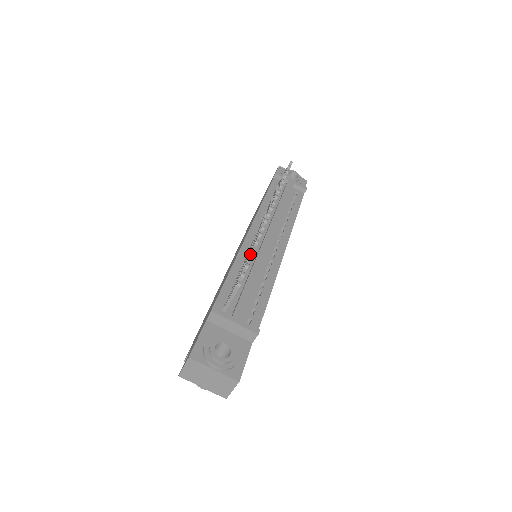
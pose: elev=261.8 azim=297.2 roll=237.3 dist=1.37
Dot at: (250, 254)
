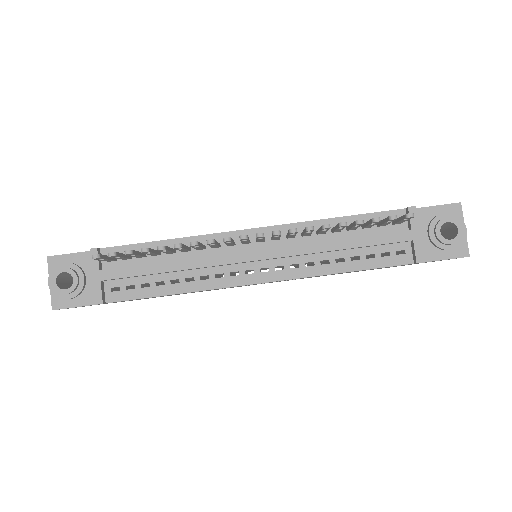
Dot at: (159, 247)
